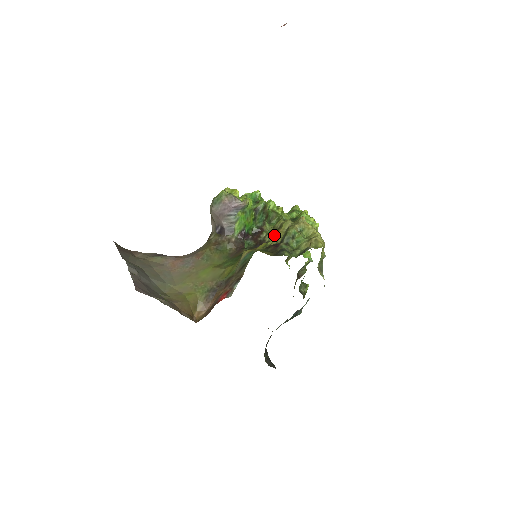
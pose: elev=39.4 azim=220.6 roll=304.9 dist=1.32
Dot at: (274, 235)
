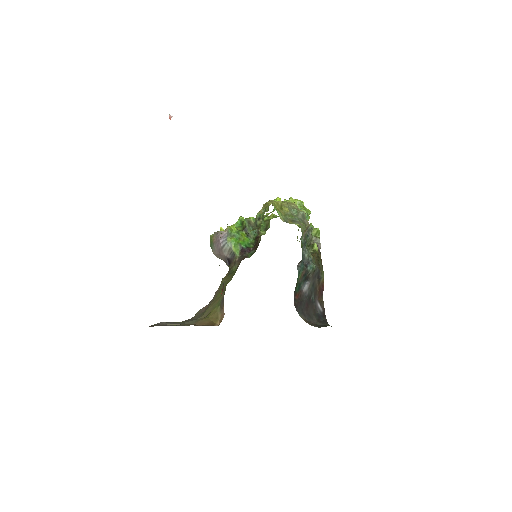
Dot at: occluded
